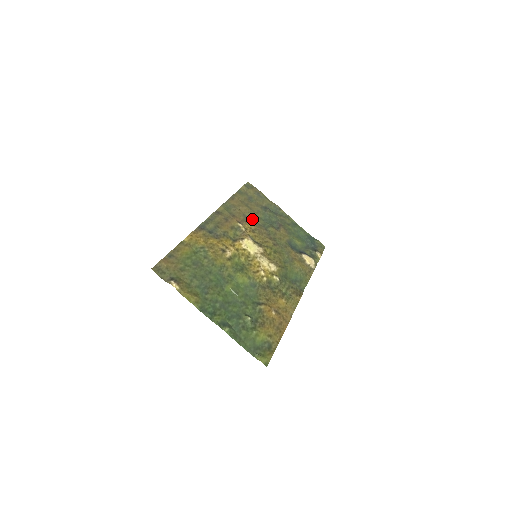
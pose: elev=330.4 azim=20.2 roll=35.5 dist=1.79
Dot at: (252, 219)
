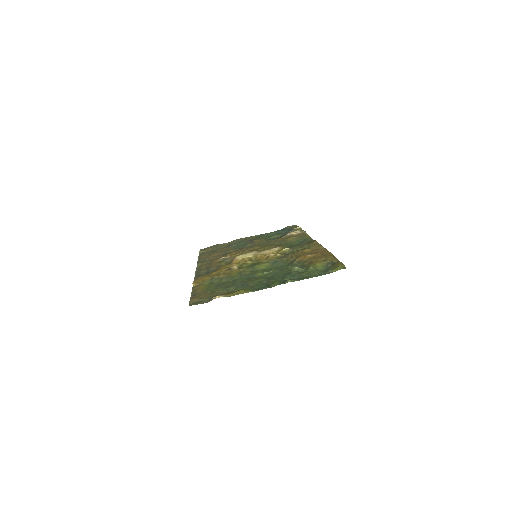
Dot at: occluded
